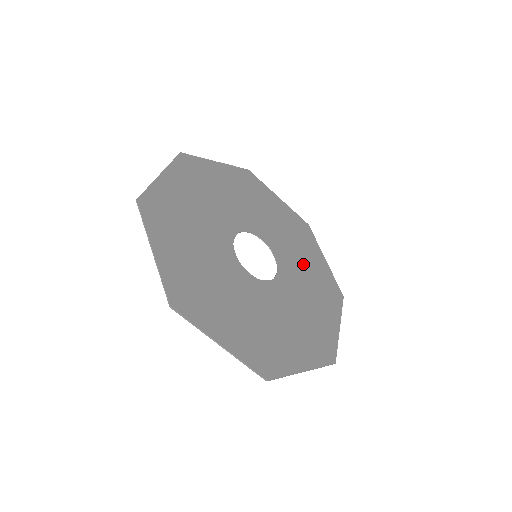
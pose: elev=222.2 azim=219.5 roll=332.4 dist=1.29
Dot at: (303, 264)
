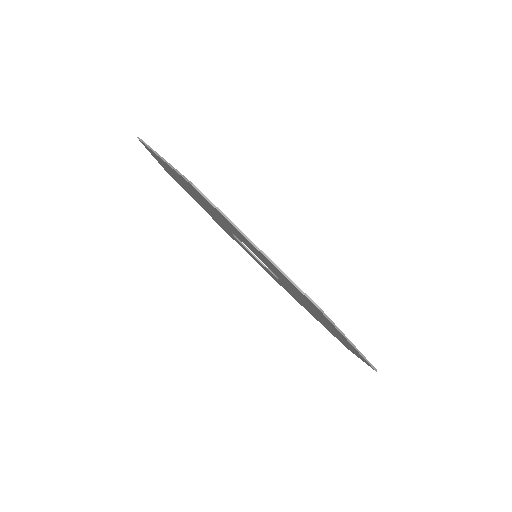
Dot at: occluded
